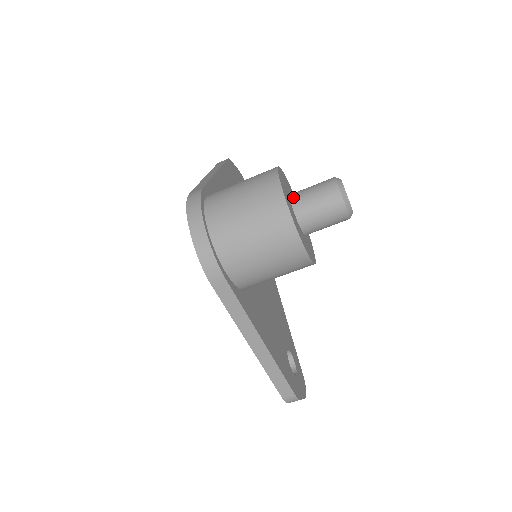
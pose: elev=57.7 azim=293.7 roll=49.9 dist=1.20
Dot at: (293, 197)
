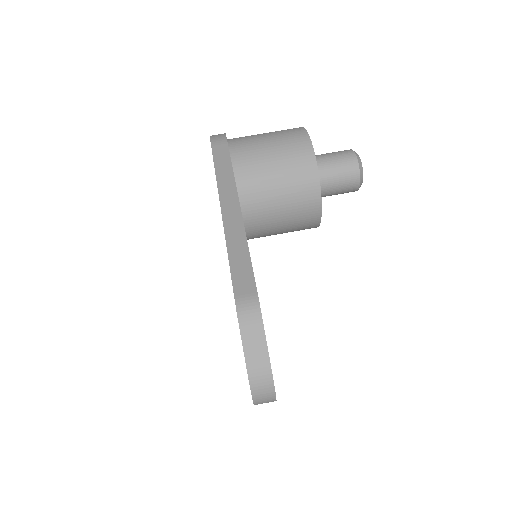
Dot at: occluded
